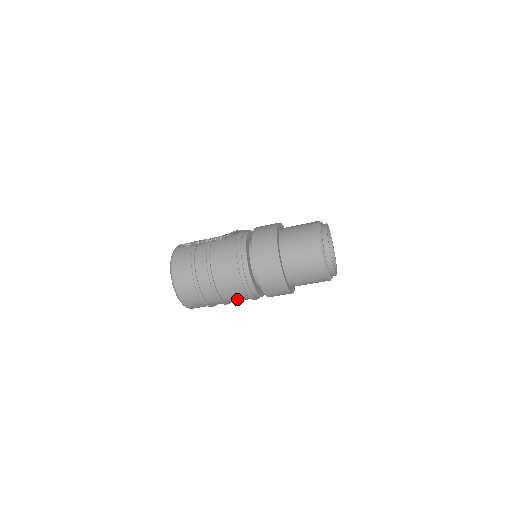
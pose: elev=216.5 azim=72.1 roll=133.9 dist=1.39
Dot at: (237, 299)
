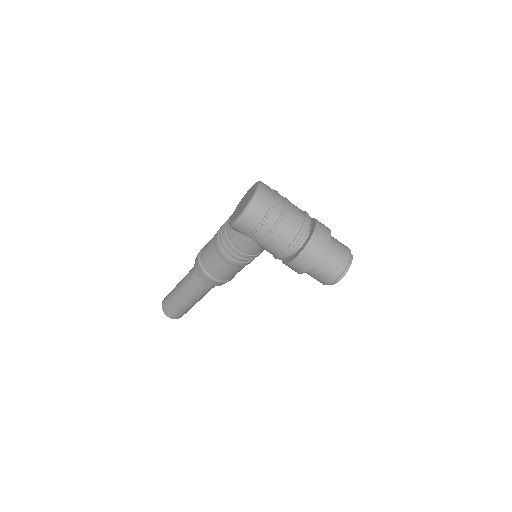
Dot at: (283, 237)
